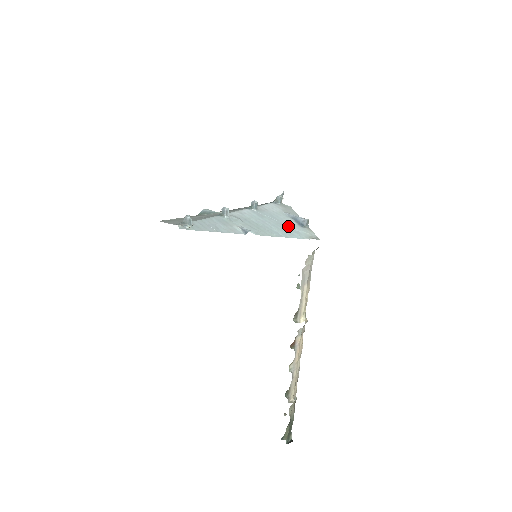
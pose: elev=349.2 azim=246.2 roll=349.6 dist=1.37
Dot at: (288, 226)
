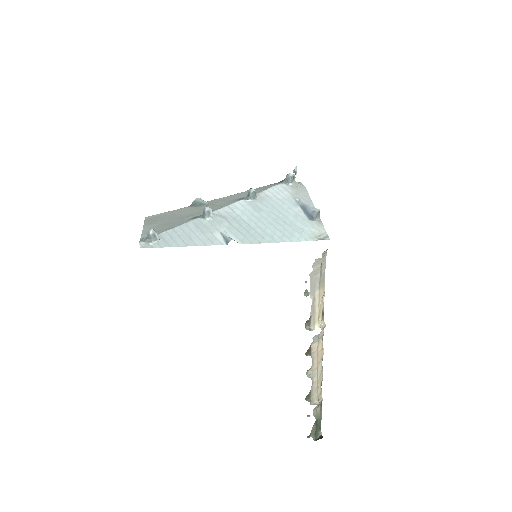
Dot at: (291, 221)
